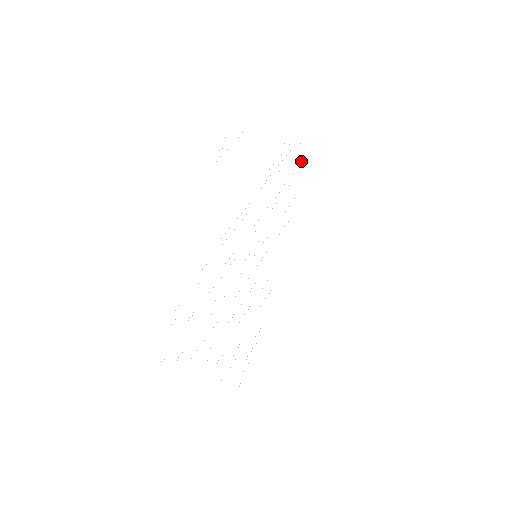
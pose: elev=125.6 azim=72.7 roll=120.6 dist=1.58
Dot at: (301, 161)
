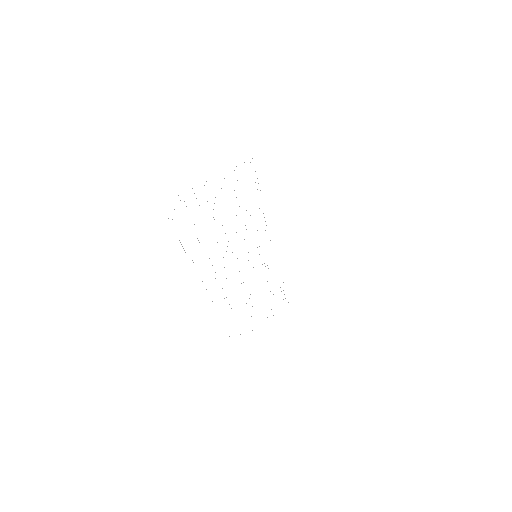
Dot at: occluded
